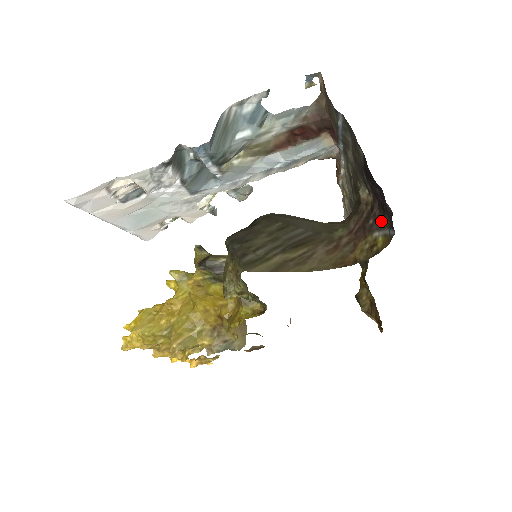
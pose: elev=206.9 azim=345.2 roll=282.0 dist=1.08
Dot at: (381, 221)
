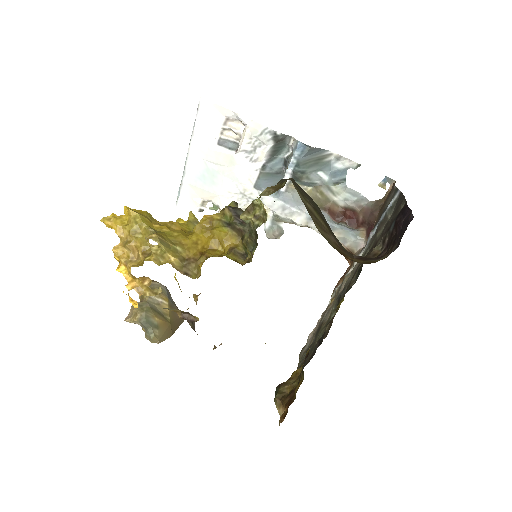
Dot at: (384, 255)
